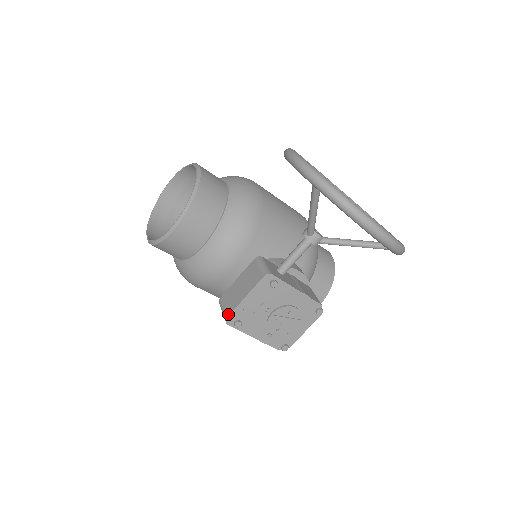
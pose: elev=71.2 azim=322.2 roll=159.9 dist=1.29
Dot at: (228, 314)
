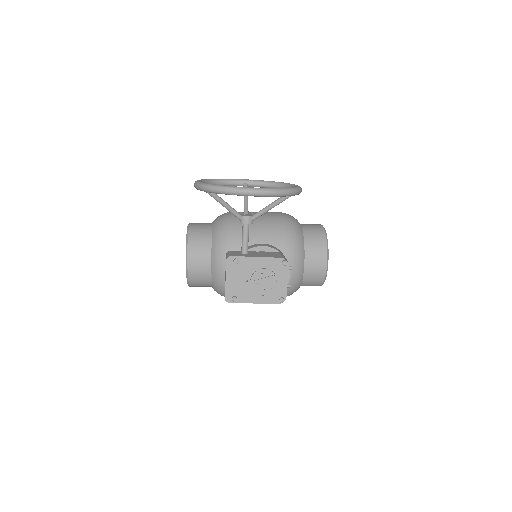
Dot at: occluded
